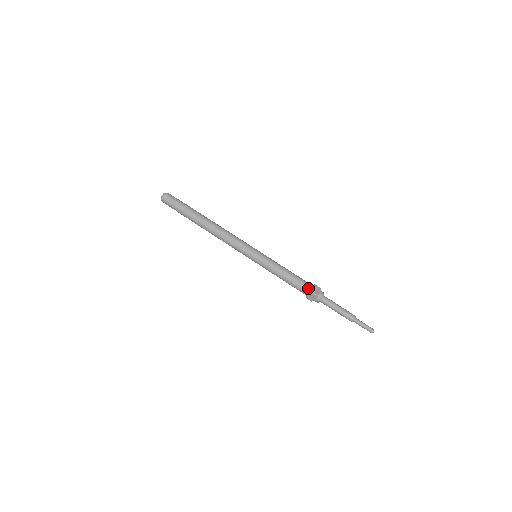
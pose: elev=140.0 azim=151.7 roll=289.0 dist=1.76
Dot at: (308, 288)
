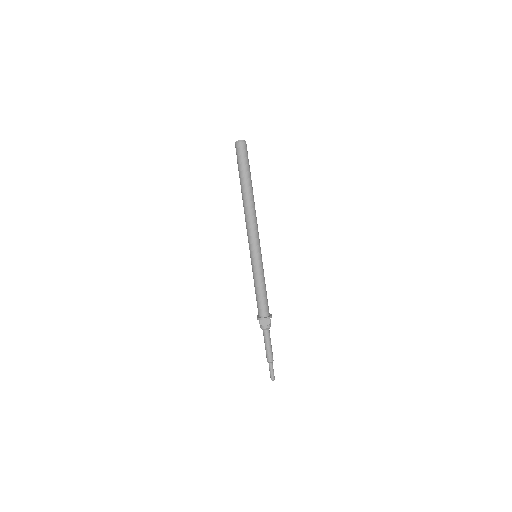
Dot at: (261, 315)
